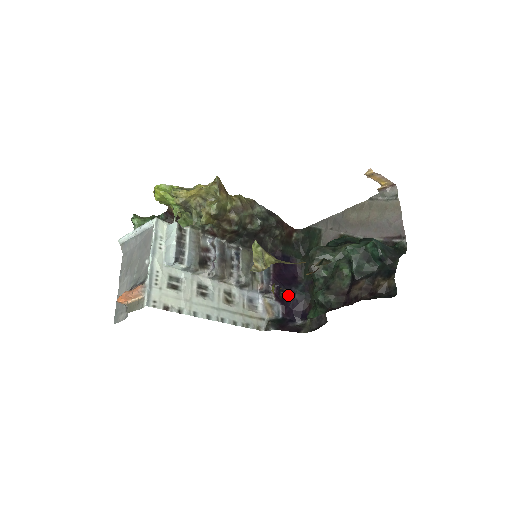
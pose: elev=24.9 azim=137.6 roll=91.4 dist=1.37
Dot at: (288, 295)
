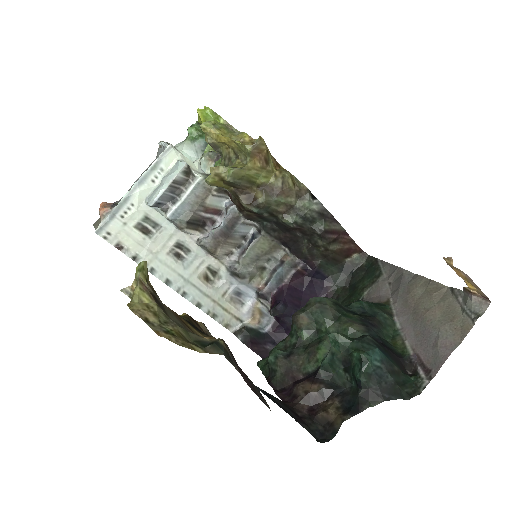
Dot at: (287, 316)
